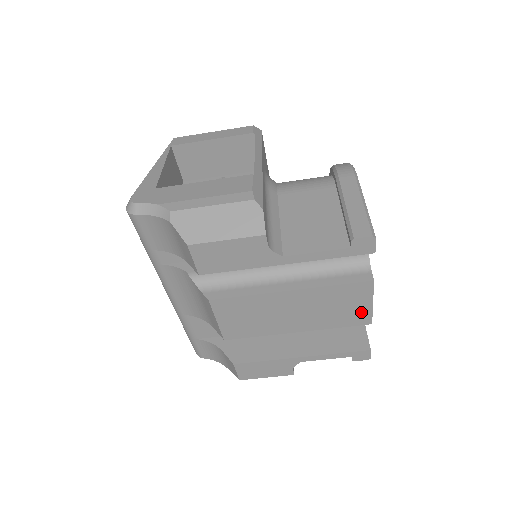
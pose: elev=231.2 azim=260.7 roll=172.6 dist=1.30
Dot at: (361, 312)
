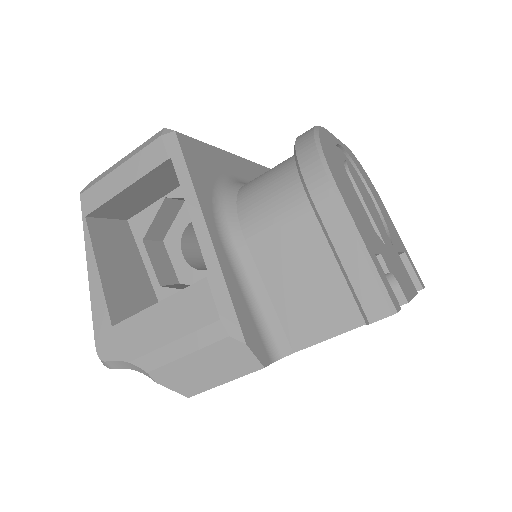
Dot at: occluded
